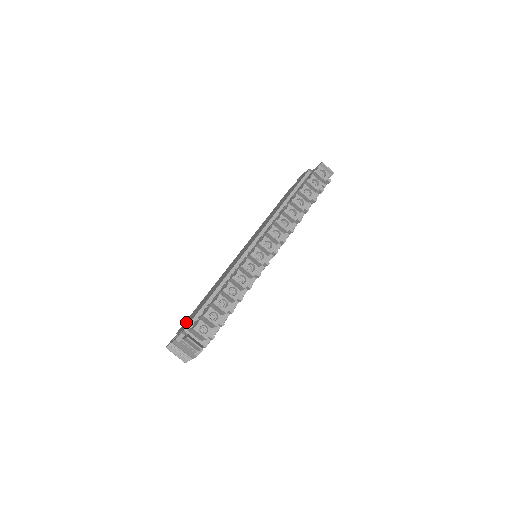
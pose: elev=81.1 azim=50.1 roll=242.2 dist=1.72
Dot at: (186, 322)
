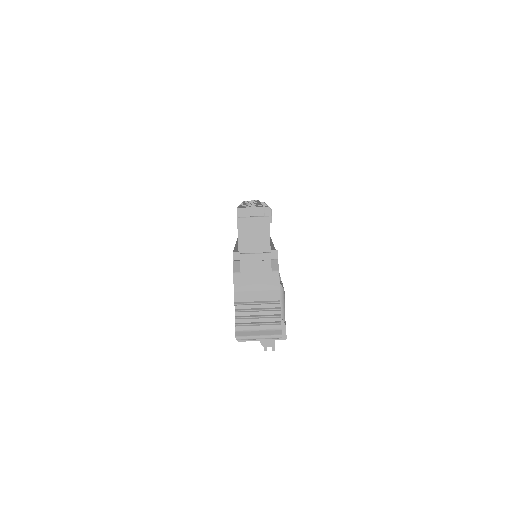
Dot at: occluded
